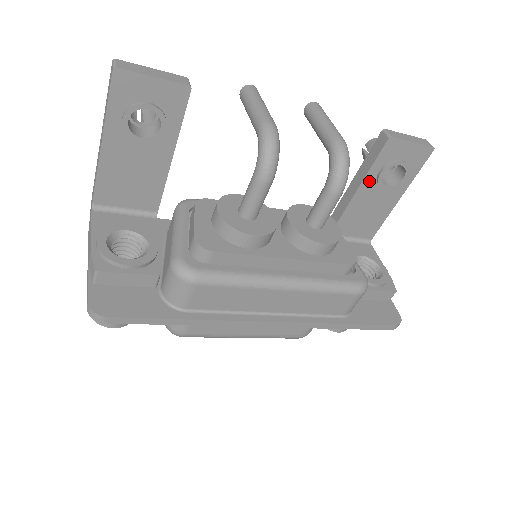
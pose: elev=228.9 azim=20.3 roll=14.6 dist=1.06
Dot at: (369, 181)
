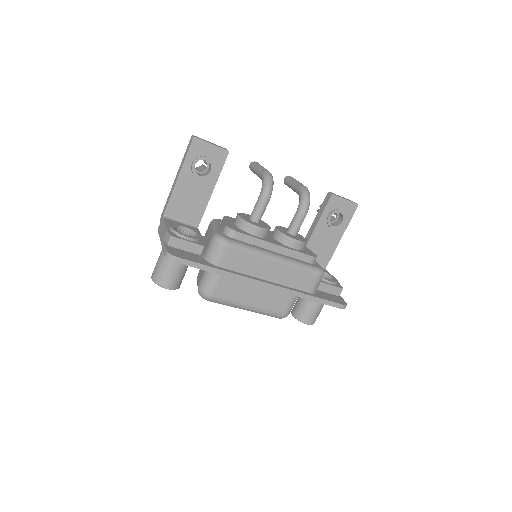
Dot at: (322, 222)
